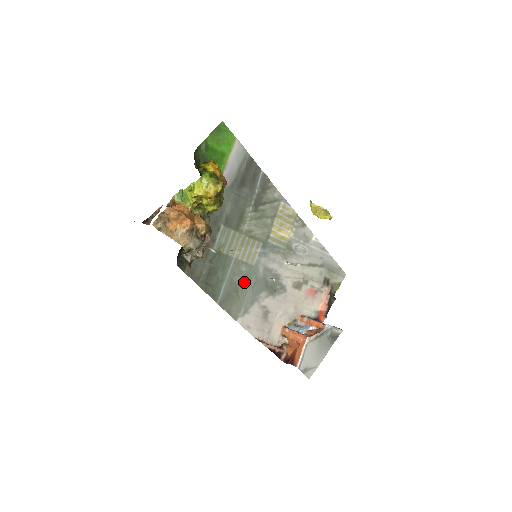
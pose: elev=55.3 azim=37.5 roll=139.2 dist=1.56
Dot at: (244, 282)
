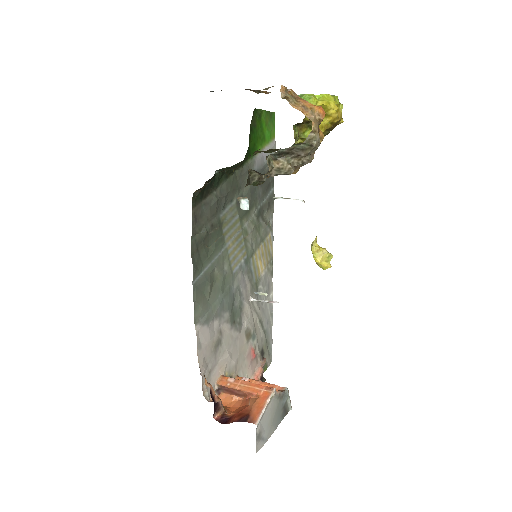
Dot at: (220, 283)
